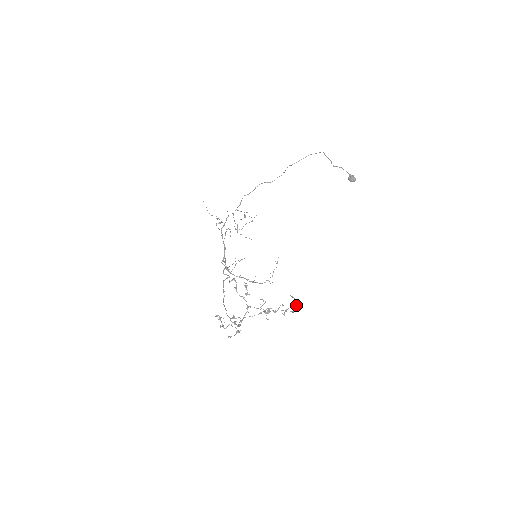
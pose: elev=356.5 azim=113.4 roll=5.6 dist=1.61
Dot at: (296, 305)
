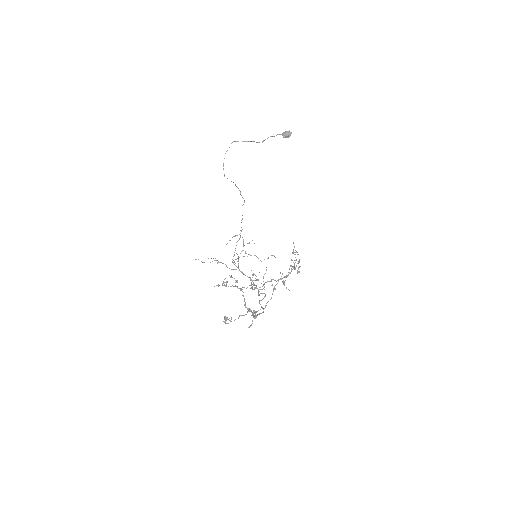
Dot at: occluded
